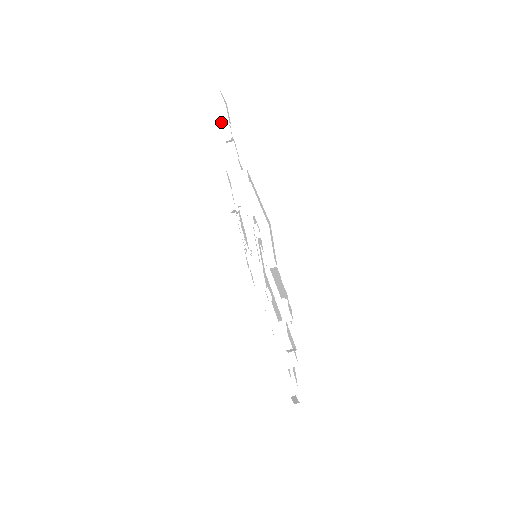
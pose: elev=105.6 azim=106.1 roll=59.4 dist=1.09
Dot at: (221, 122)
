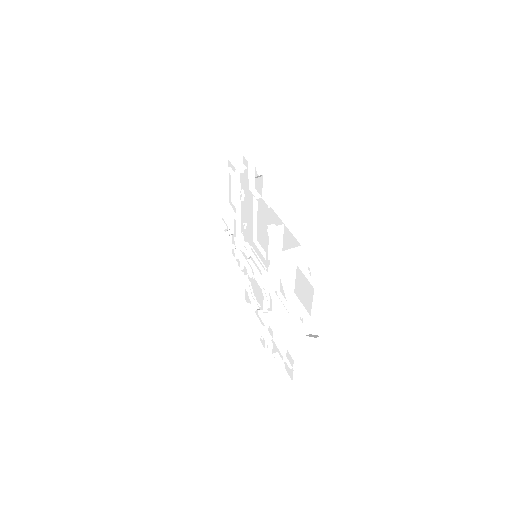
Dot at: (224, 236)
